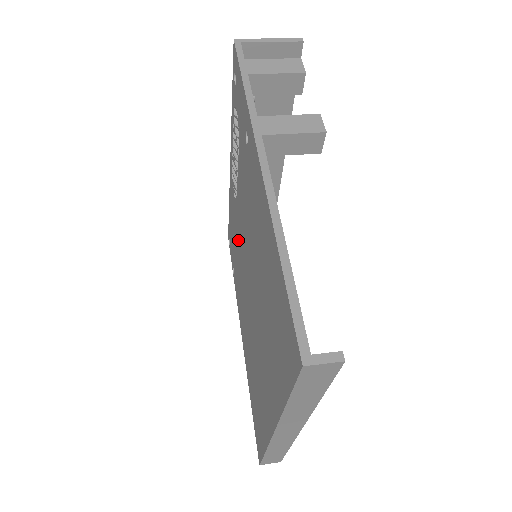
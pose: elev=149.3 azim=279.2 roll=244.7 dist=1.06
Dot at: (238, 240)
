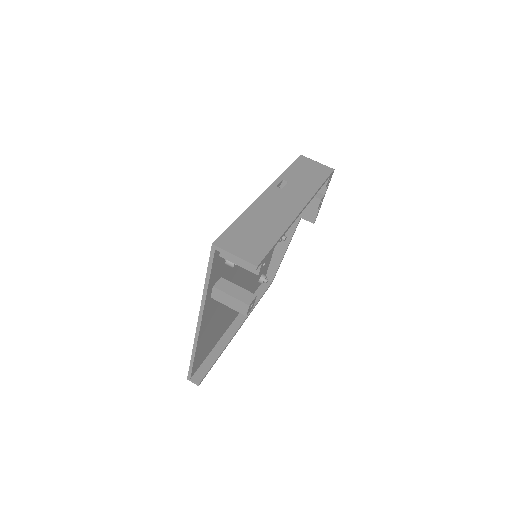
Dot at: occluded
